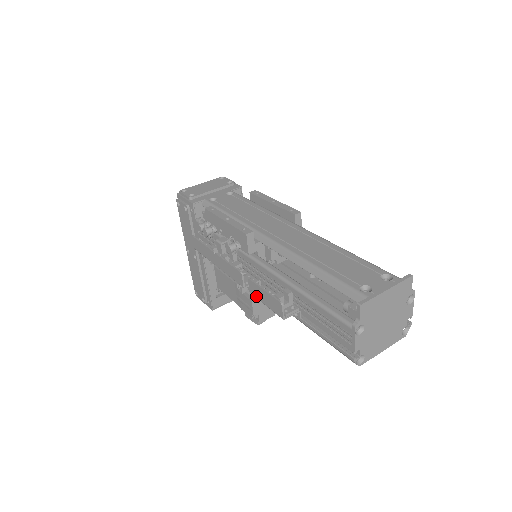
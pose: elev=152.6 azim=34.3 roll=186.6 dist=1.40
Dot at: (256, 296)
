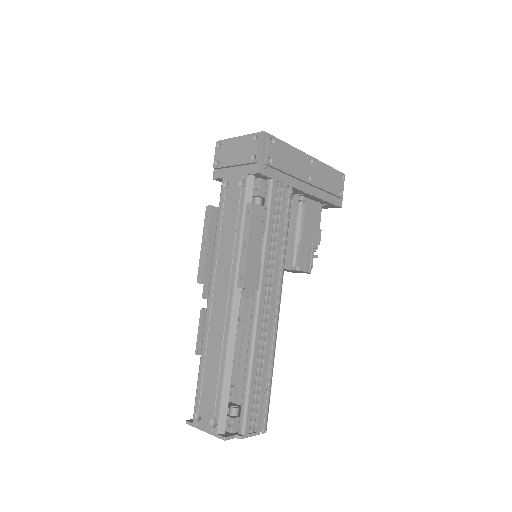
Dot at: occluded
